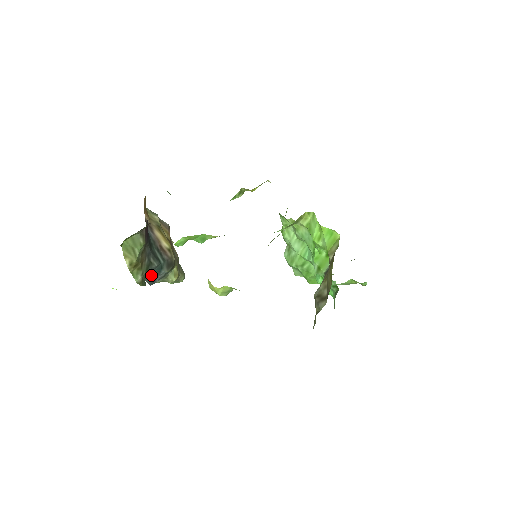
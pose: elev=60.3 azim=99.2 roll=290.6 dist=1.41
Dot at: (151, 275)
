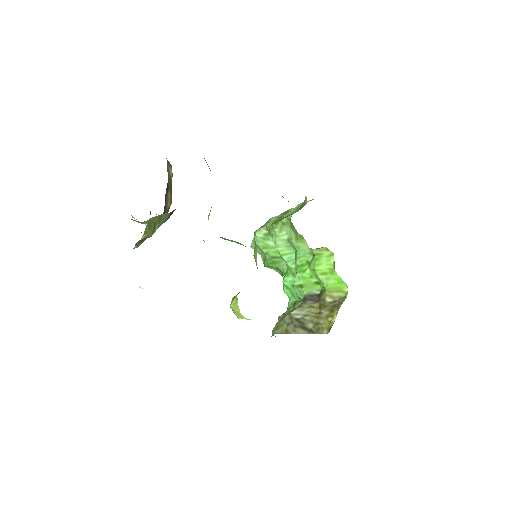
Dot at: occluded
